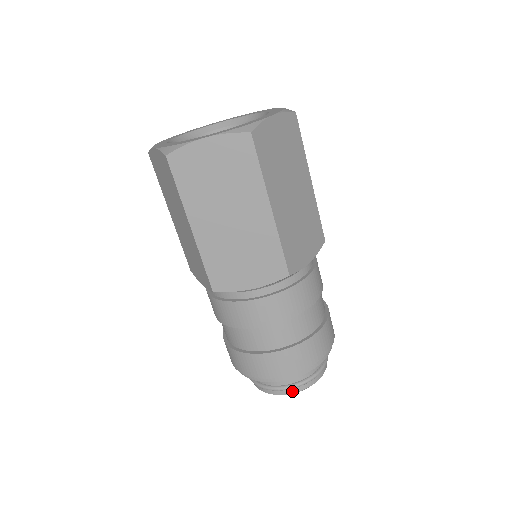
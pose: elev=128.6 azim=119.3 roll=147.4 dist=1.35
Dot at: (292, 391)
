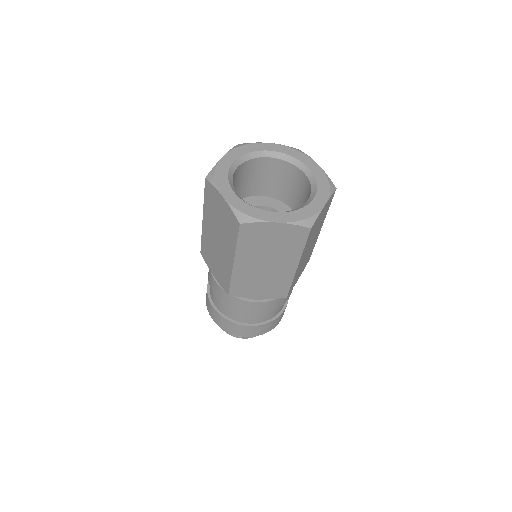
Dot at: occluded
